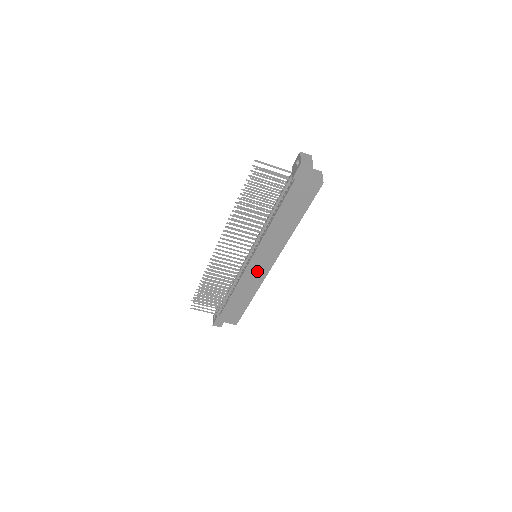
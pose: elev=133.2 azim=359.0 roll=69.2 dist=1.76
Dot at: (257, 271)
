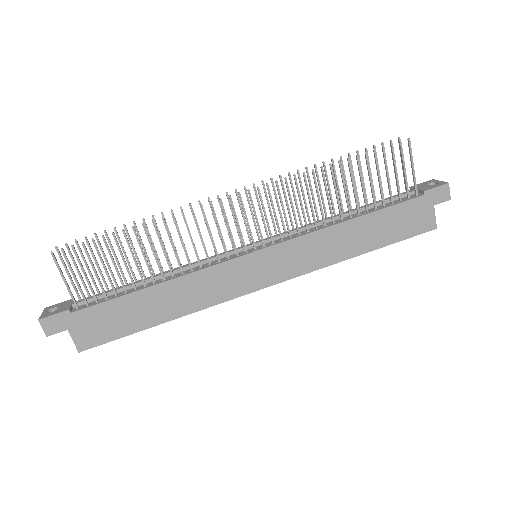
Dot at: (241, 277)
